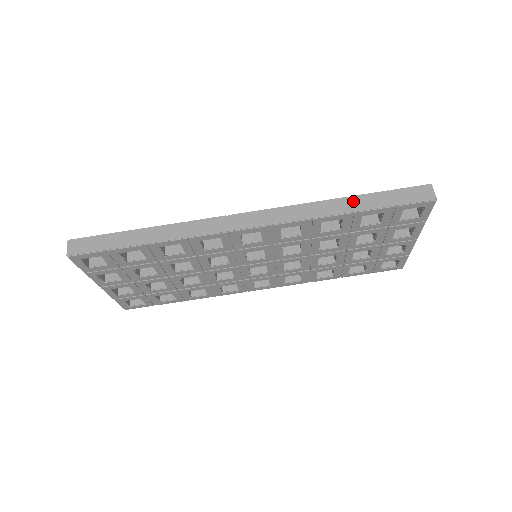
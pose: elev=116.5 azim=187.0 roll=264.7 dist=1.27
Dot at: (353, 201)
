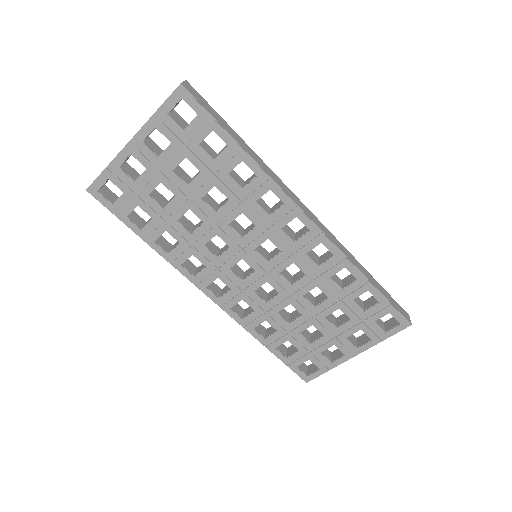
Dot at: (370, 276)
